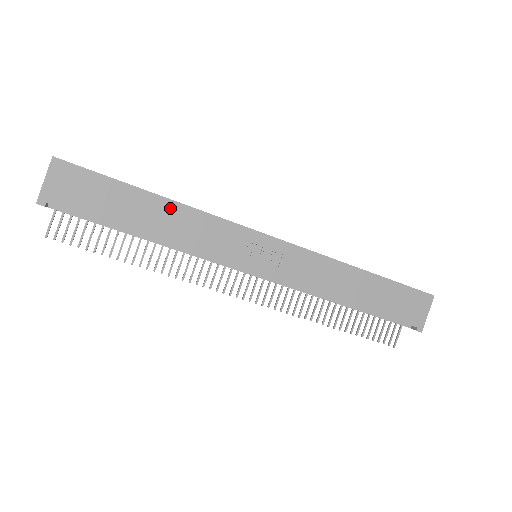
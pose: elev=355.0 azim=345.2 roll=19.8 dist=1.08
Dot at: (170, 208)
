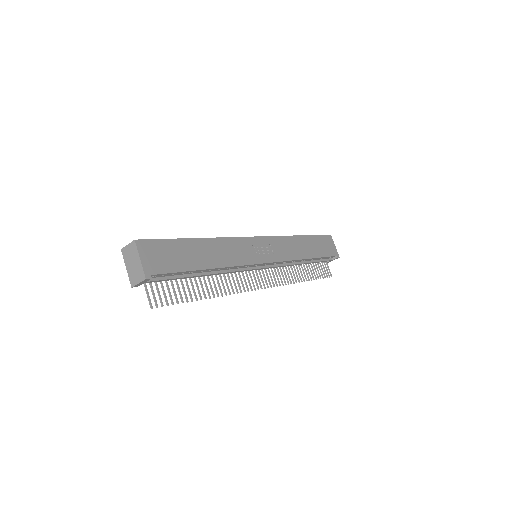
Dot at: (210, 244)
